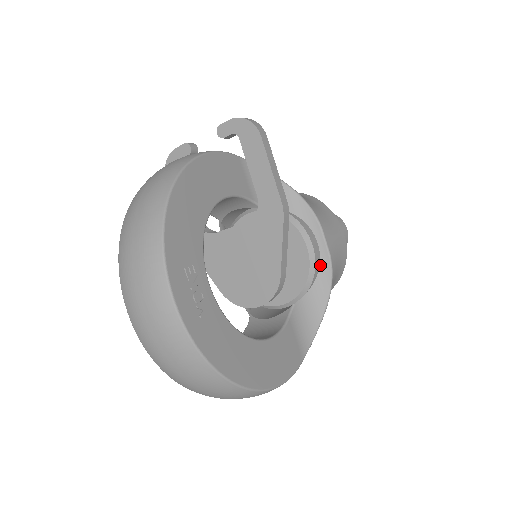
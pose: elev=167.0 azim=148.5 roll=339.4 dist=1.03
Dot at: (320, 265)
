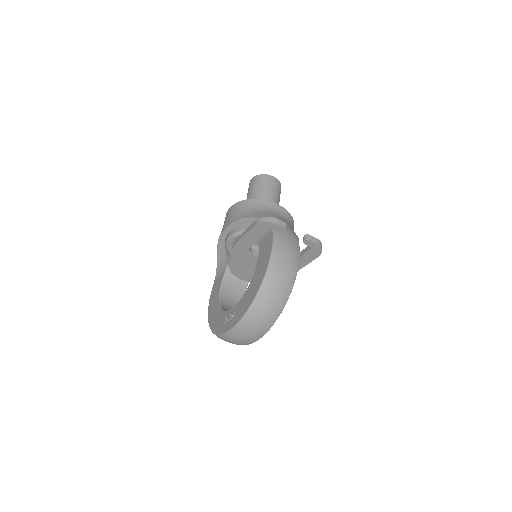
Dot at: occluded
